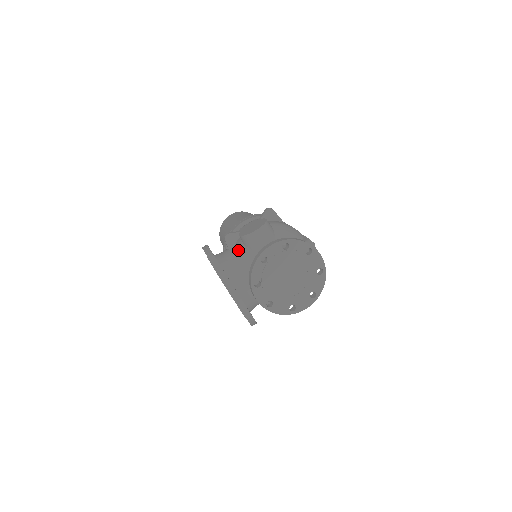
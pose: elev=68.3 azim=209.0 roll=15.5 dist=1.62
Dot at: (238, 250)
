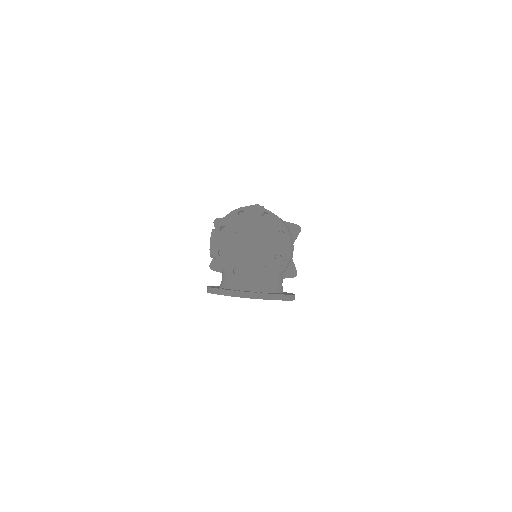
Dot at: occluded
